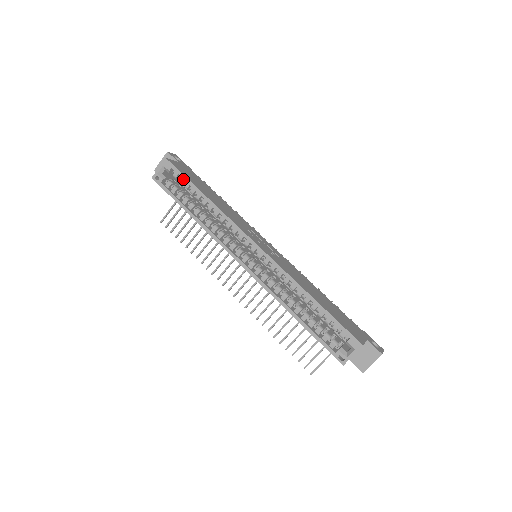
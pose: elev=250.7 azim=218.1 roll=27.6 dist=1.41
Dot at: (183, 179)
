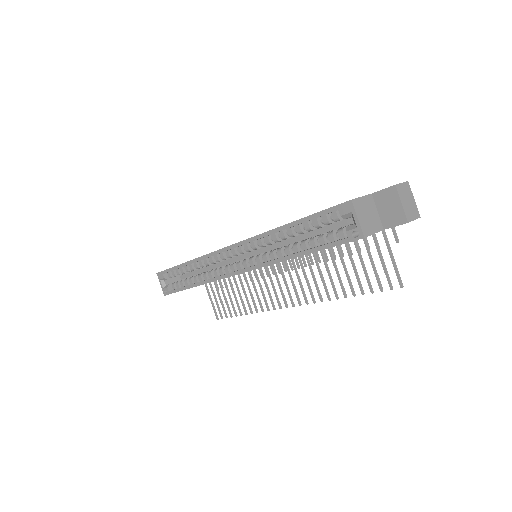
Dot at: (173, 272)
